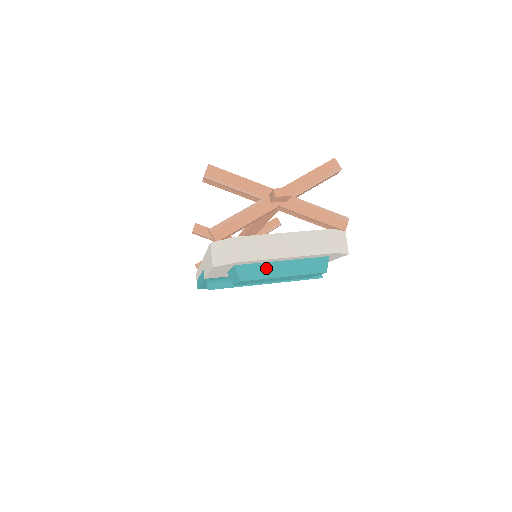
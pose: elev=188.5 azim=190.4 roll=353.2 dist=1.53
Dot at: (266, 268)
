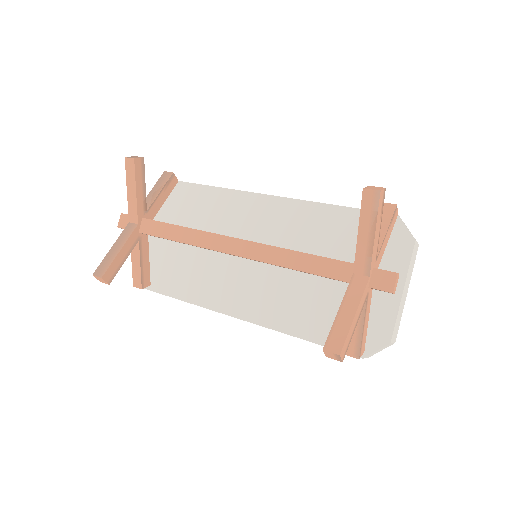
Dot at: occluded
